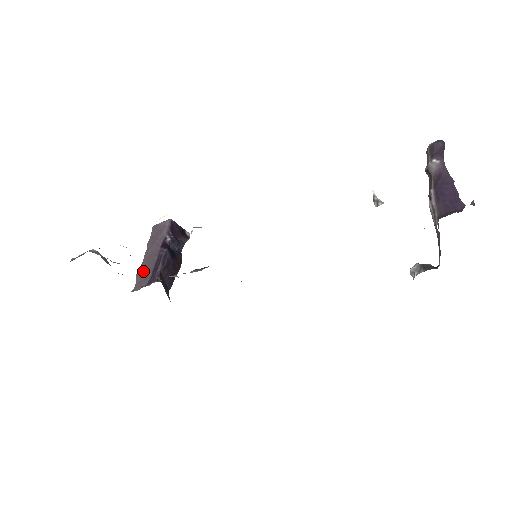
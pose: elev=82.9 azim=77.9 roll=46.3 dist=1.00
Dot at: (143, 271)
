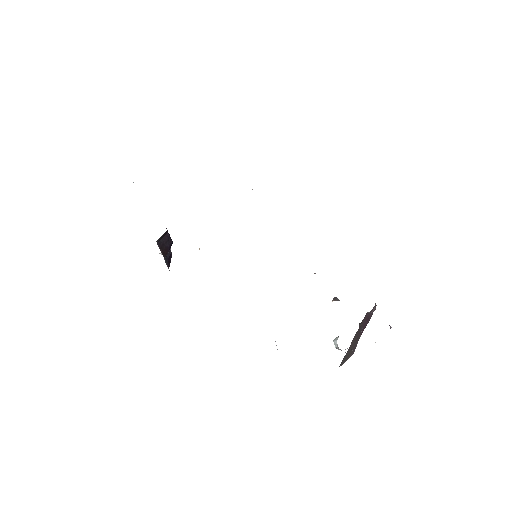
Dot at: occluded
